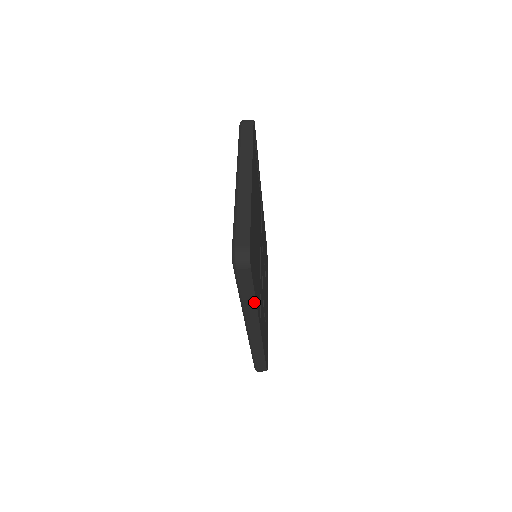
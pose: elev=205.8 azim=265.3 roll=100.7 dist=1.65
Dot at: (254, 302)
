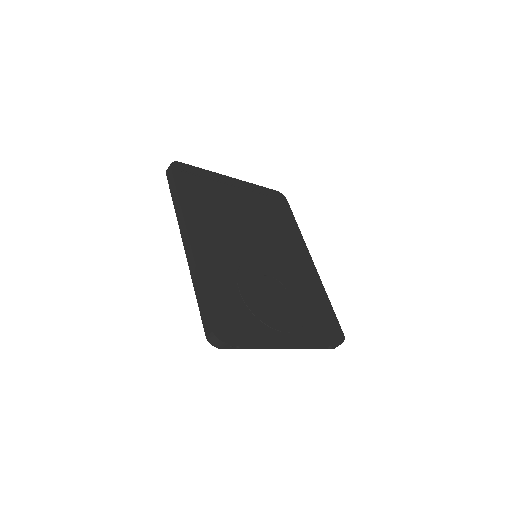
Dot at: (178, 201)
